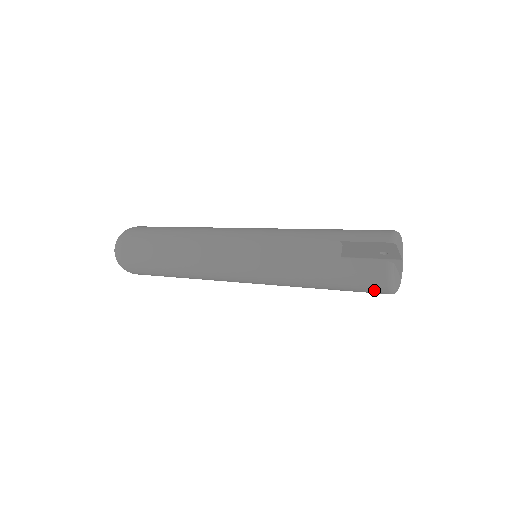
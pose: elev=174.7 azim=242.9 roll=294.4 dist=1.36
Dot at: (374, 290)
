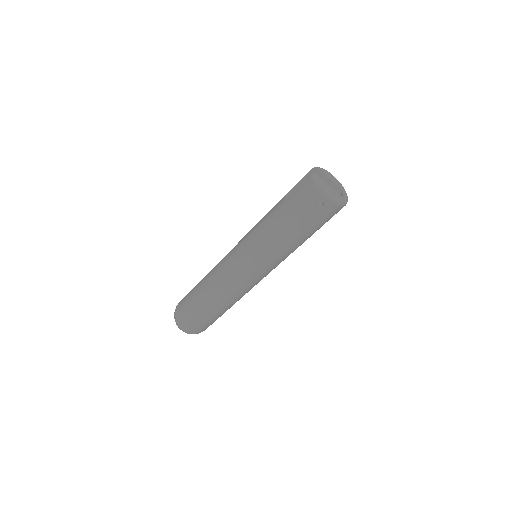
Dot at: (315, 202)
